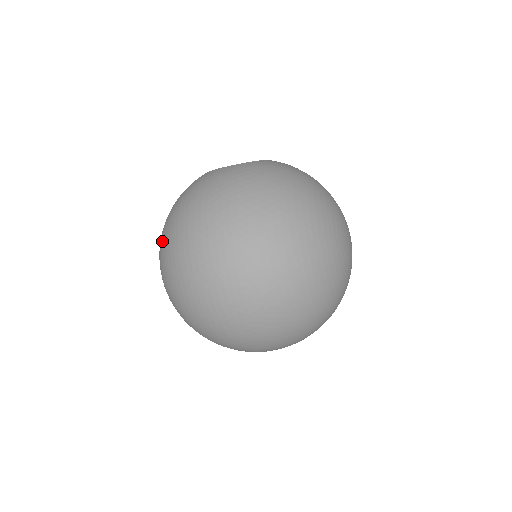
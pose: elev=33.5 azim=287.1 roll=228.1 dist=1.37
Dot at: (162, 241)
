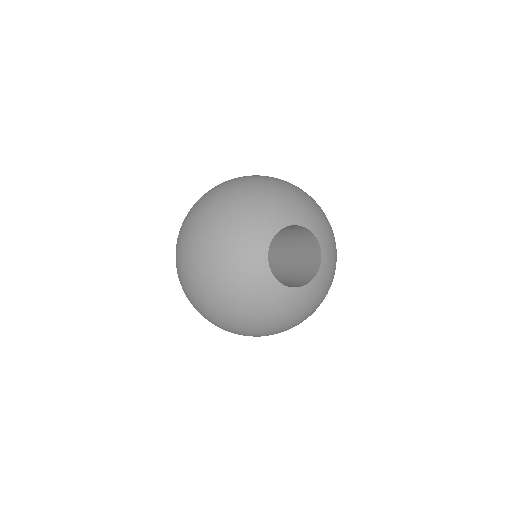
Dot at: (220, 318)
